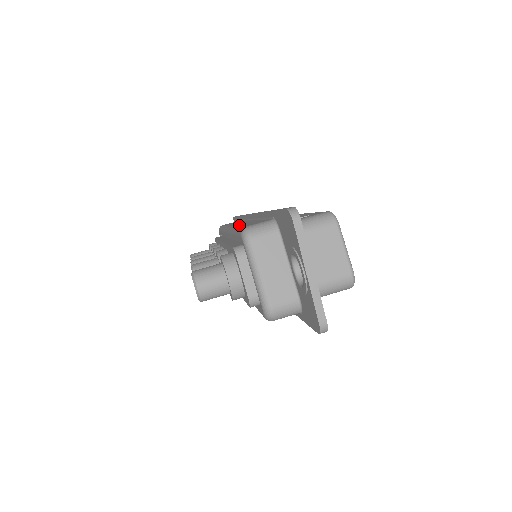
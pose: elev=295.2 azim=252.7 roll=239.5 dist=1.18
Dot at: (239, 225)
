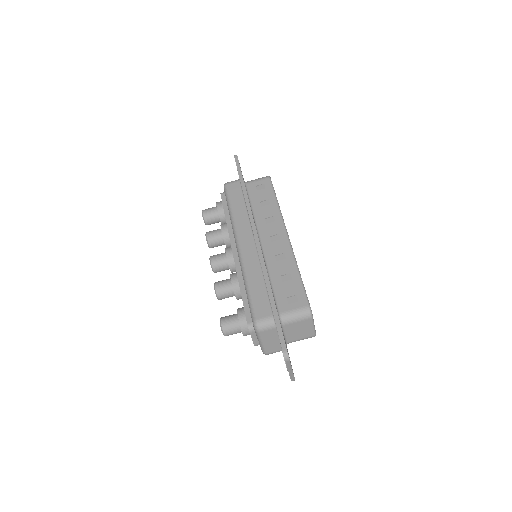
Dot at: (249, 280)
